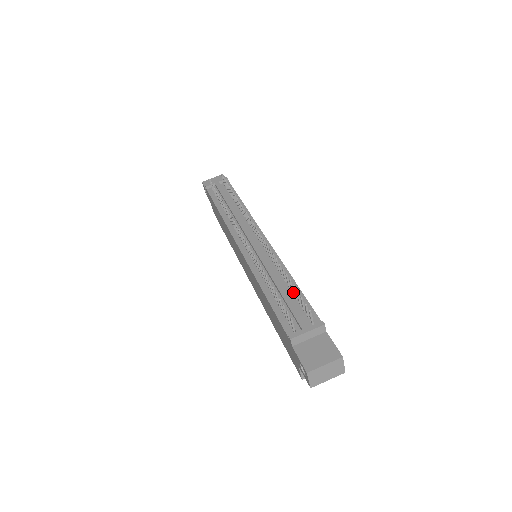
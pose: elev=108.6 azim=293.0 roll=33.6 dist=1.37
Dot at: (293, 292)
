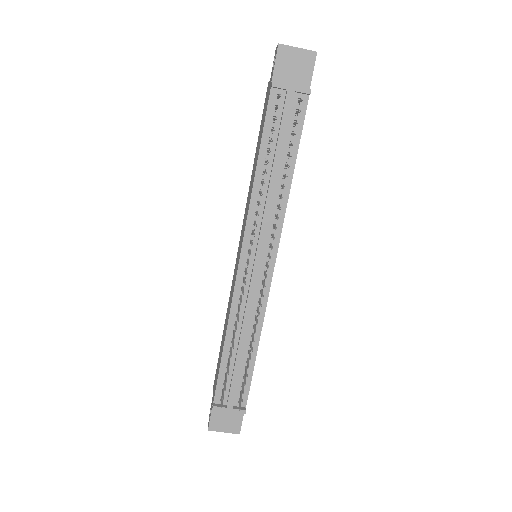
Dot at: (248, 360)
